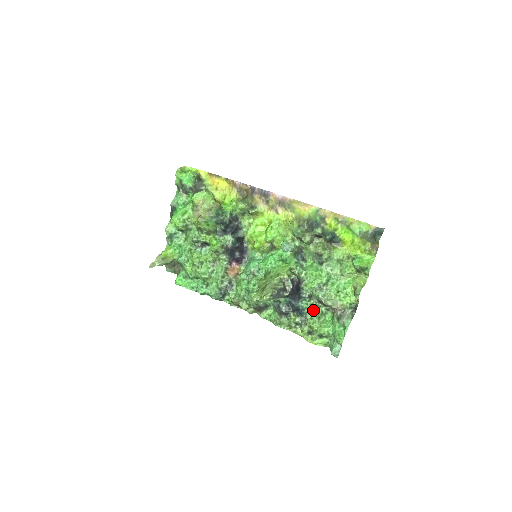
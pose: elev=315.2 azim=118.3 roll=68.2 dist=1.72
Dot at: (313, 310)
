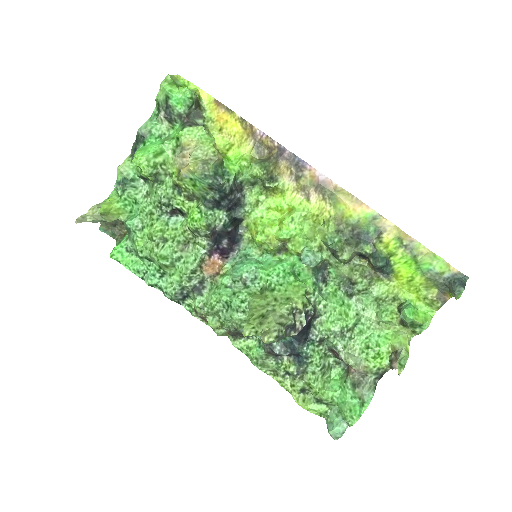
Dot at: (319, 361)
